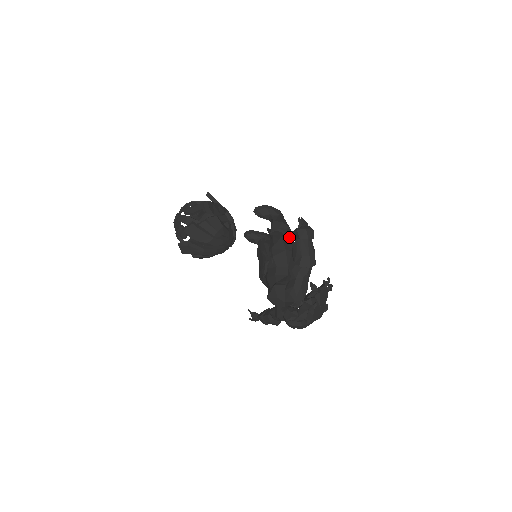
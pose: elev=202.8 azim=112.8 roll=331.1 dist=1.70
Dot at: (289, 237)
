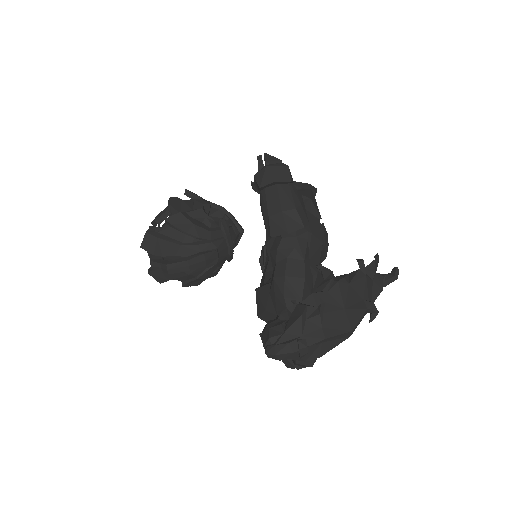
Dot at: occluded
